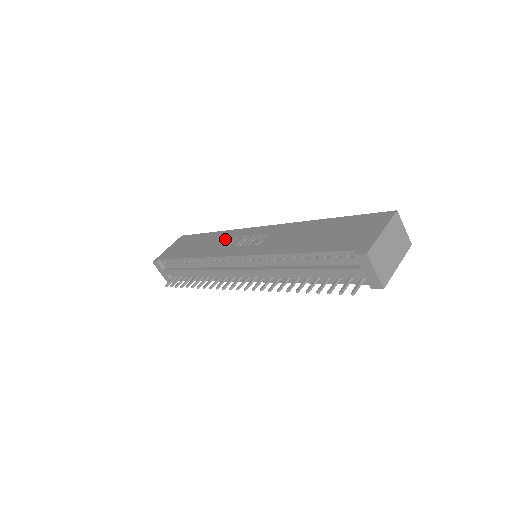
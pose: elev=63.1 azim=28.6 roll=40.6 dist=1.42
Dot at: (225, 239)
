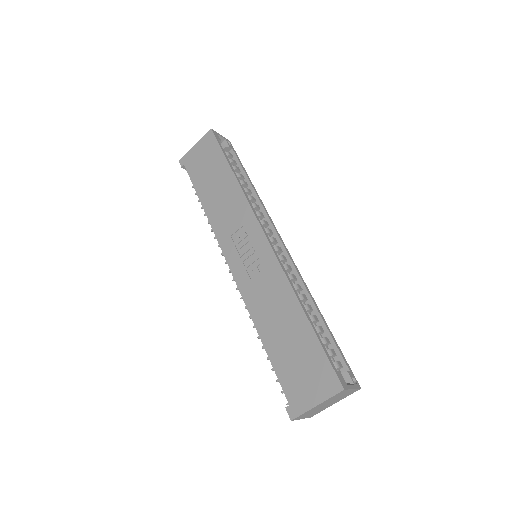
Dot at: (234, 213)
